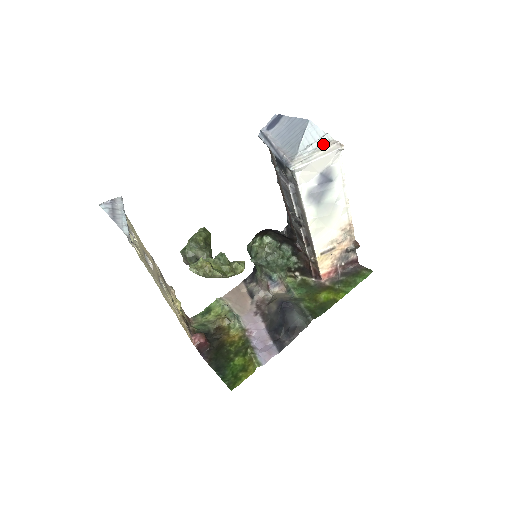
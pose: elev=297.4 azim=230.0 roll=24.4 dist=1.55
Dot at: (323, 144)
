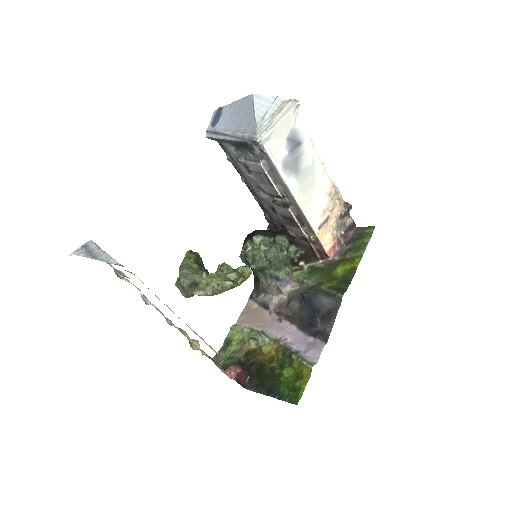
Dot at: (278, 108)
